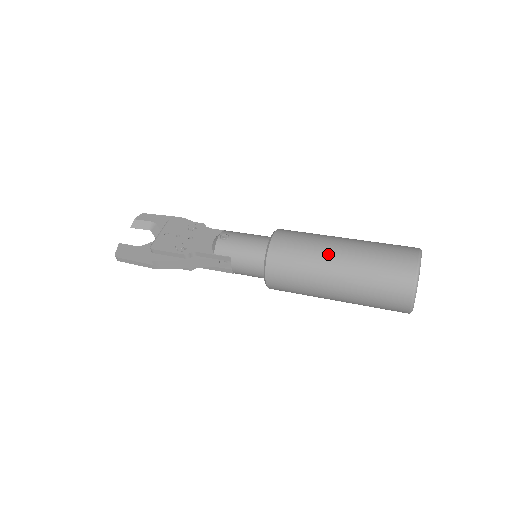
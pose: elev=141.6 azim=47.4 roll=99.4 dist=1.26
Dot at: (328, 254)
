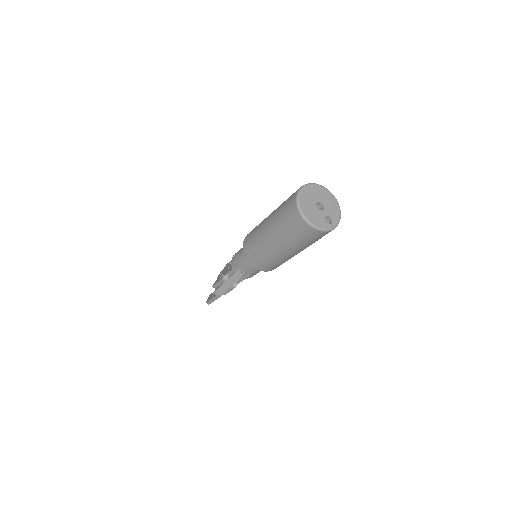
Dot at: (263, 226)
